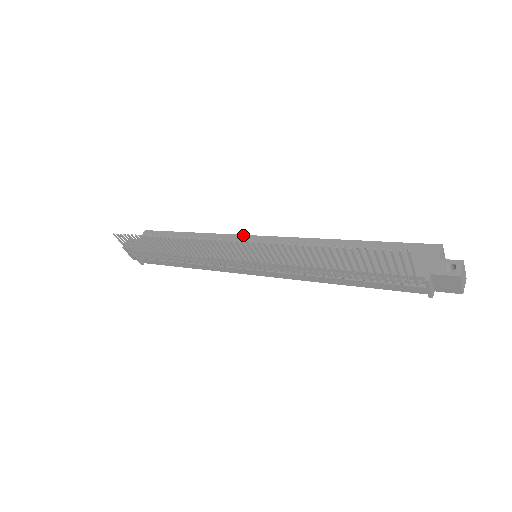
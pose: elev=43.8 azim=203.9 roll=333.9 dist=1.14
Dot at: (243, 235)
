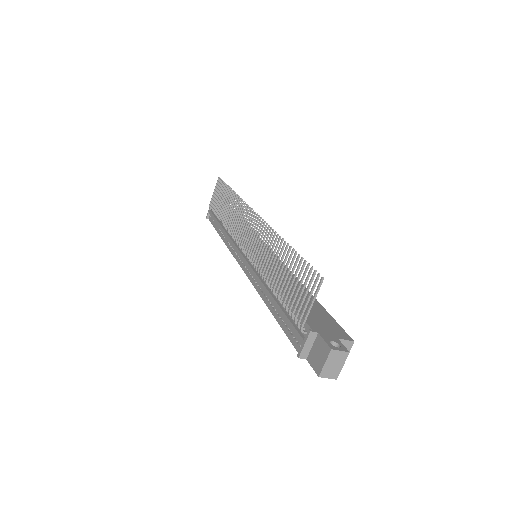
Dot at: (268, 246)
